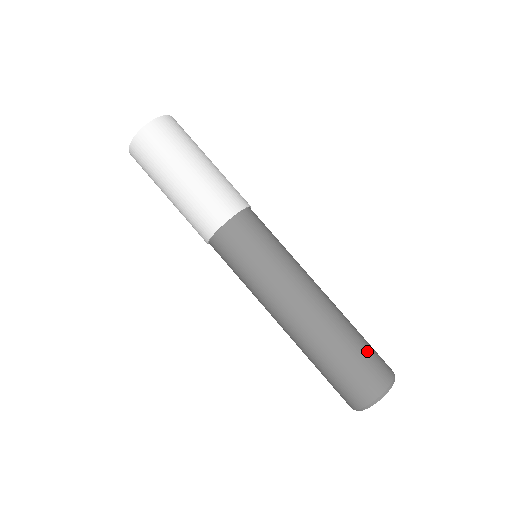
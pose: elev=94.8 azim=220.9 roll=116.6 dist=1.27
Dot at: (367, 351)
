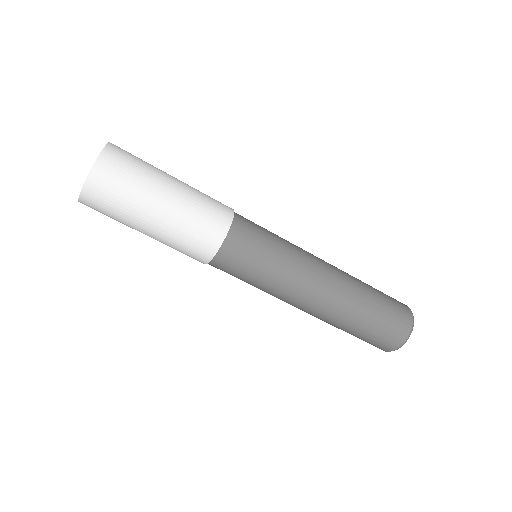
Dot at: (376, 329)
